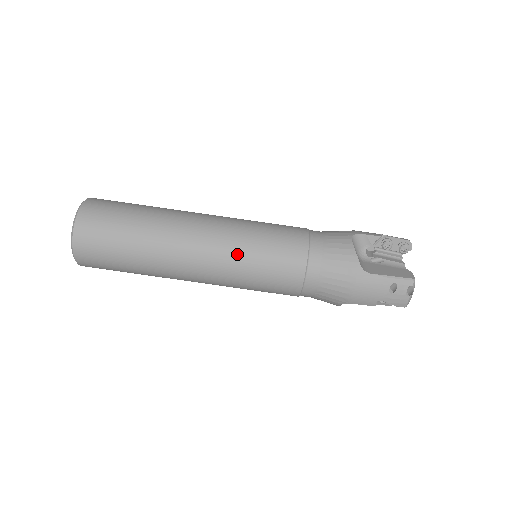
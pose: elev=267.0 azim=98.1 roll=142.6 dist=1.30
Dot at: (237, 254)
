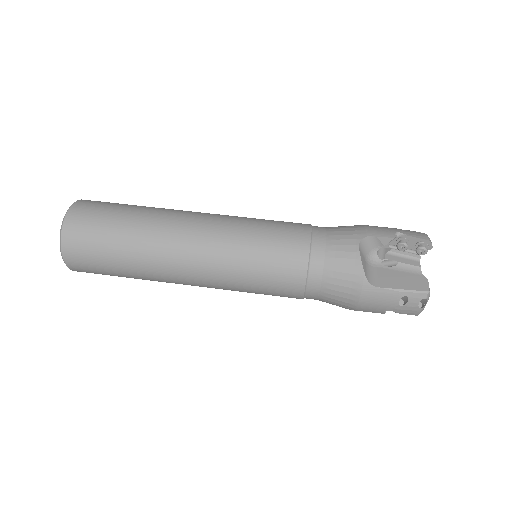
Dot at: (231, 267)
